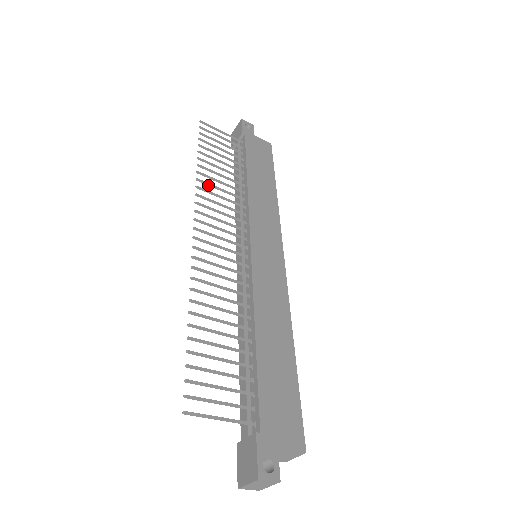
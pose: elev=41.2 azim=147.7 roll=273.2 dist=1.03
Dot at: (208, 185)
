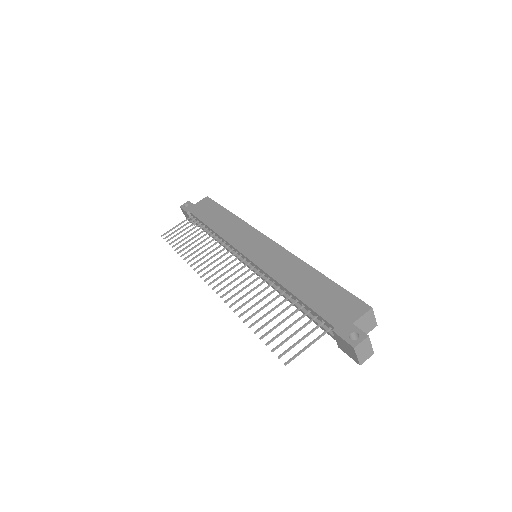
Dot at: occluded
